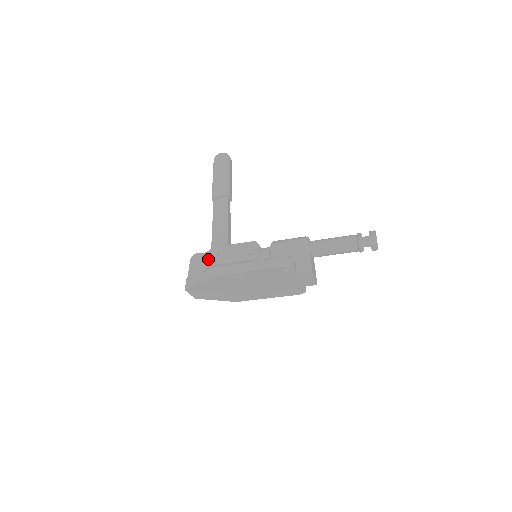
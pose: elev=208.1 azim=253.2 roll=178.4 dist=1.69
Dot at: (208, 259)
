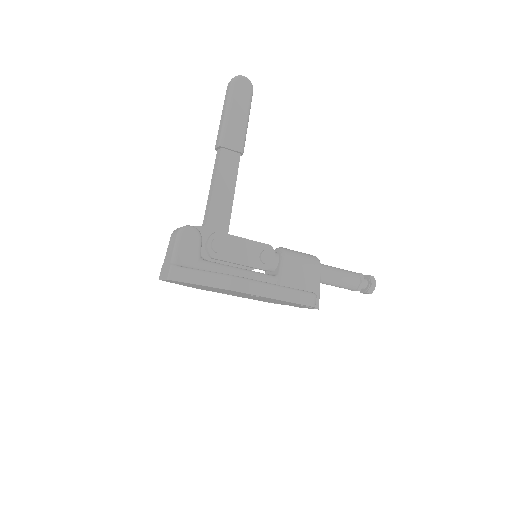
Dot at: (210, 247)
